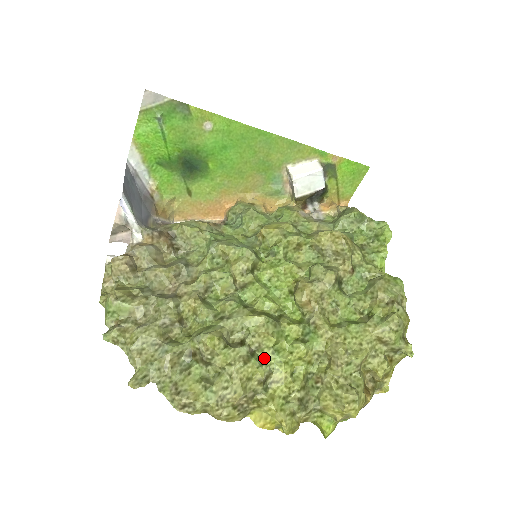
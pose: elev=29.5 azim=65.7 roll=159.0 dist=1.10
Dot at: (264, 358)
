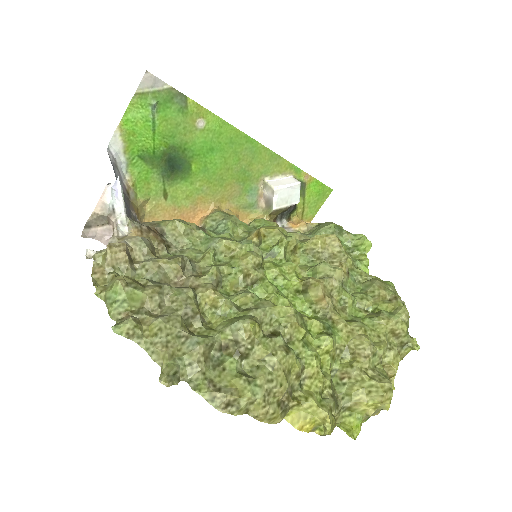
Dot at: (296, 351)
